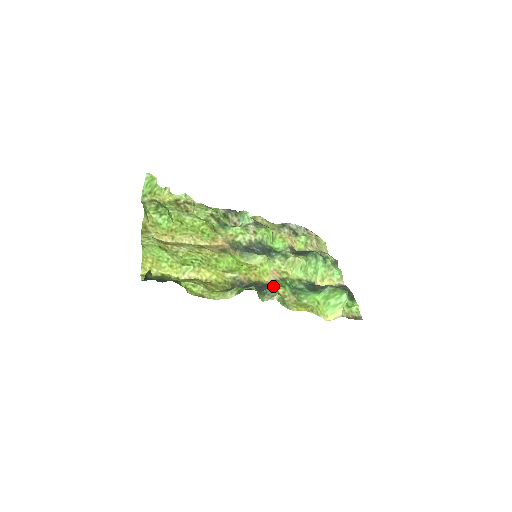
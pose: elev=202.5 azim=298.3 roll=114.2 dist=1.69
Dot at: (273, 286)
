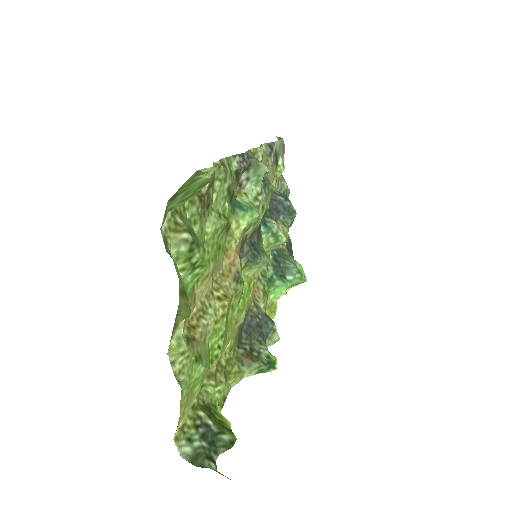
Dot at: occluded
